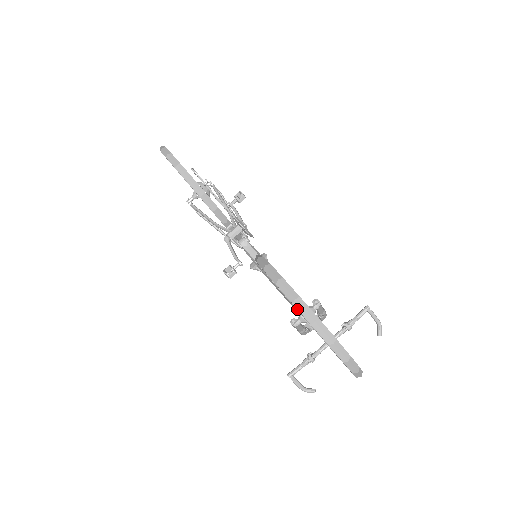
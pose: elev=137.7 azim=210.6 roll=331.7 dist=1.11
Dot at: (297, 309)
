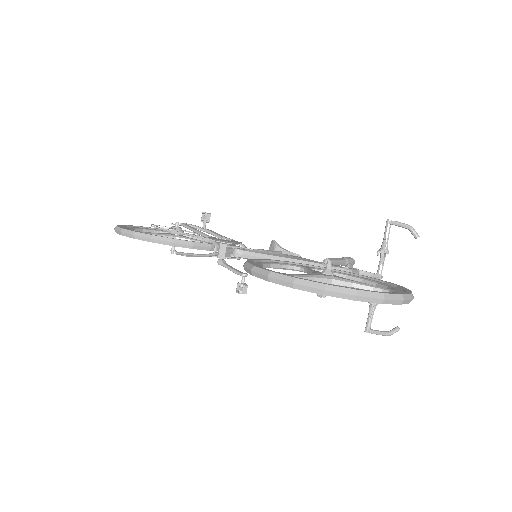
Dot at: occluded
